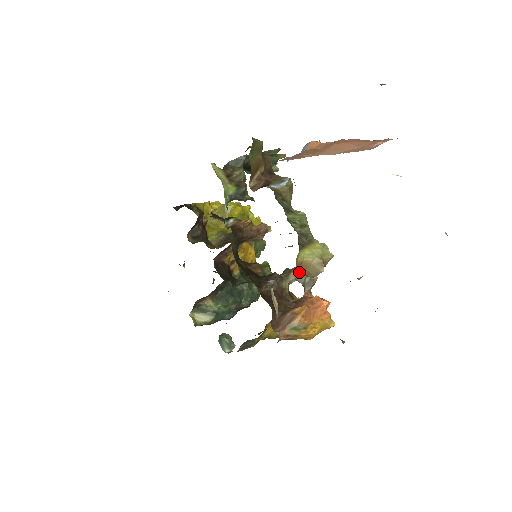
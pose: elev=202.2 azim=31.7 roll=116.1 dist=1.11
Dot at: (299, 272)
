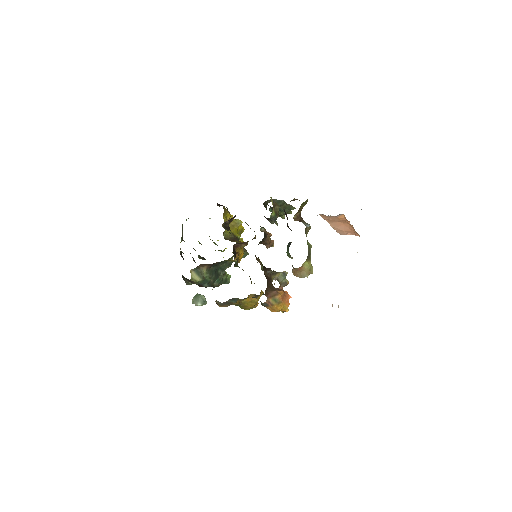
Dot at: (282, 275)
